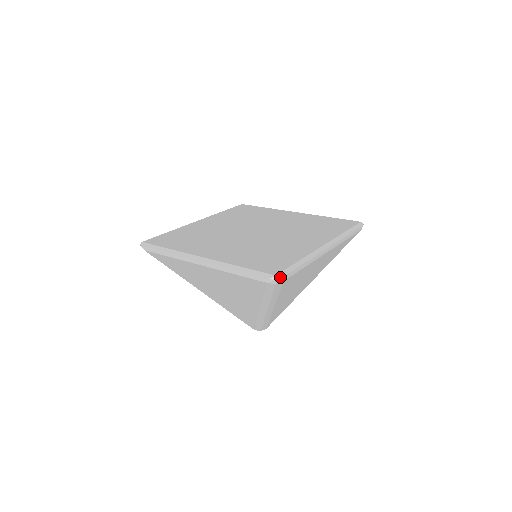
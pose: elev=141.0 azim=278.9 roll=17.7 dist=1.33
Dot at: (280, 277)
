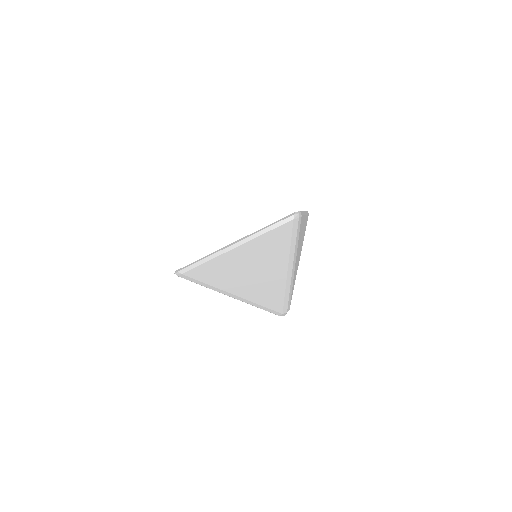
Dot at: (299, 212)
